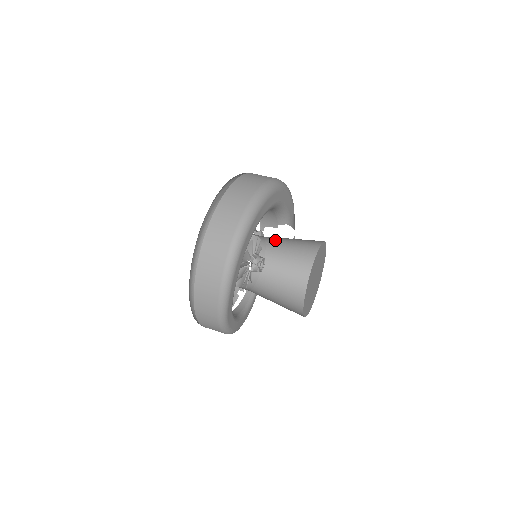
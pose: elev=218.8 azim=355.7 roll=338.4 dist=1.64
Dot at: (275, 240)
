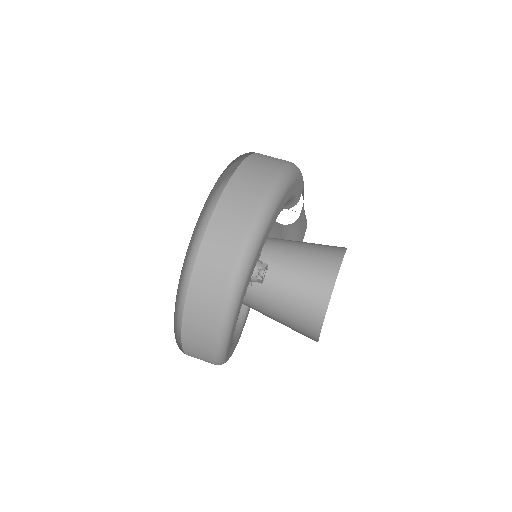
Dot at: occluded
